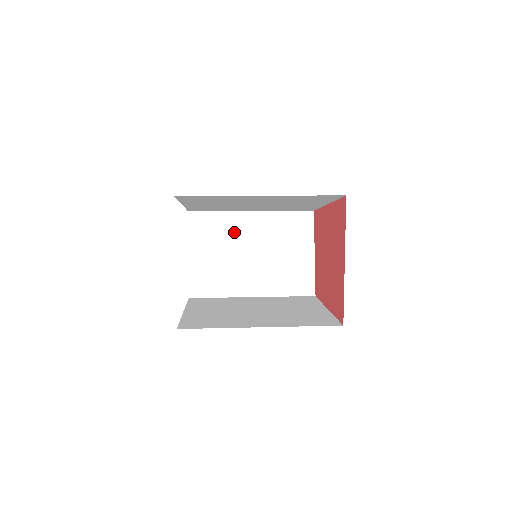
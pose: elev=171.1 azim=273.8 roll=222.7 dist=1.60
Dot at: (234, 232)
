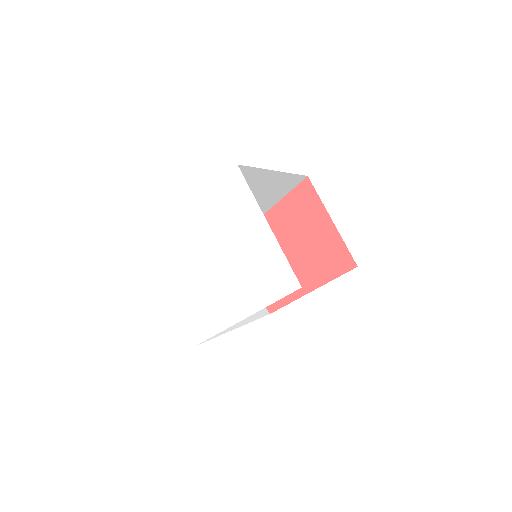
Dot at: occluded
